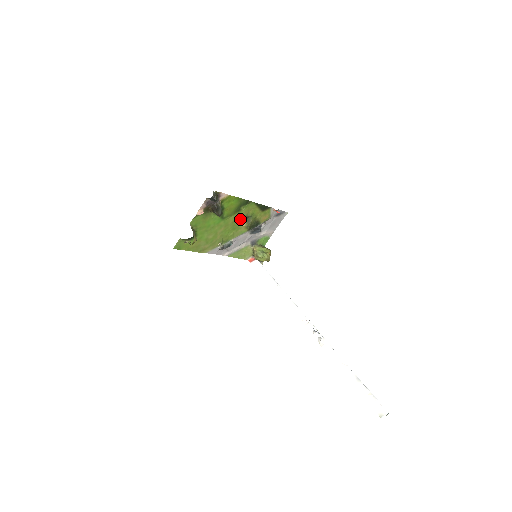
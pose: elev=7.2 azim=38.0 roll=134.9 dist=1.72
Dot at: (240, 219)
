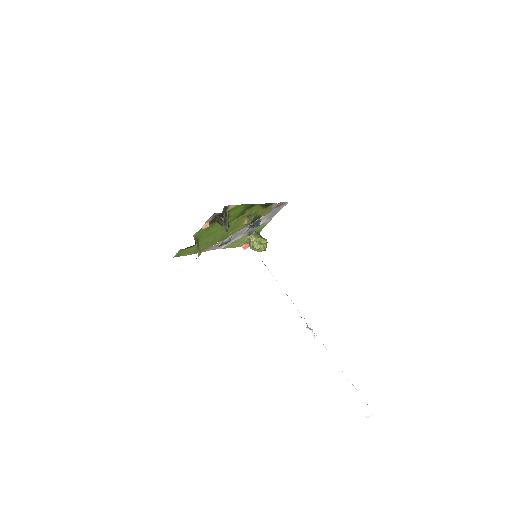
Dot at: (242, 219)
